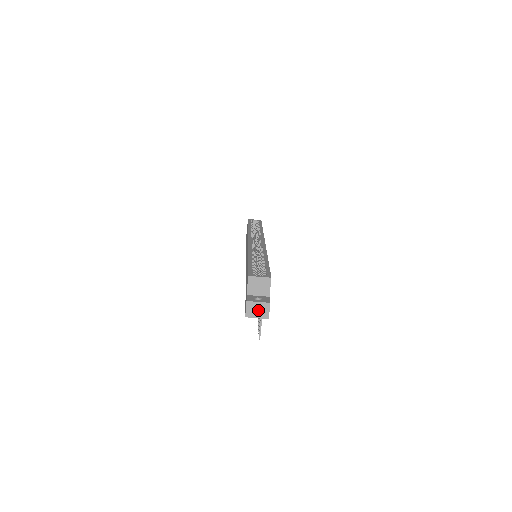
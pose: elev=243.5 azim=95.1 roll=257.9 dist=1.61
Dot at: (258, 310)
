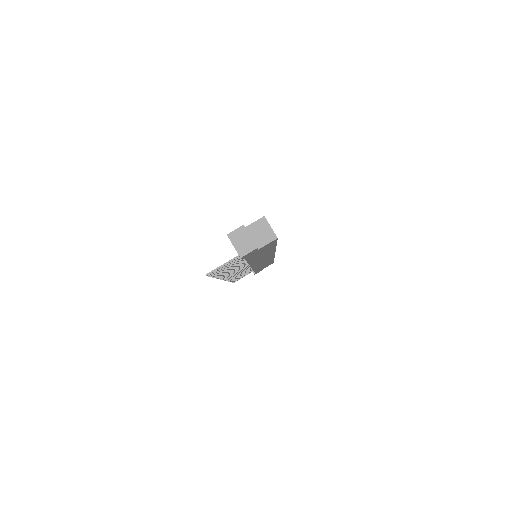
Dot at: (242, 241)
